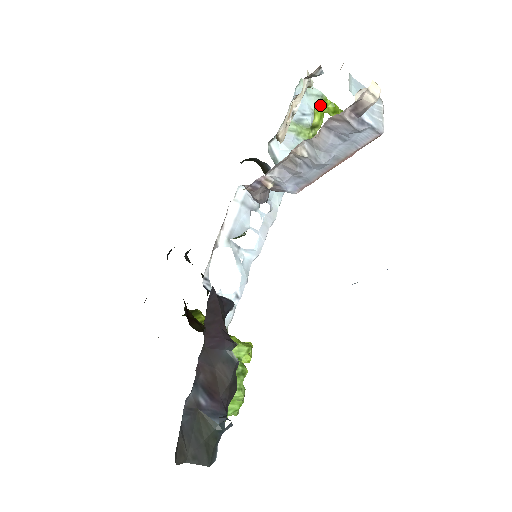
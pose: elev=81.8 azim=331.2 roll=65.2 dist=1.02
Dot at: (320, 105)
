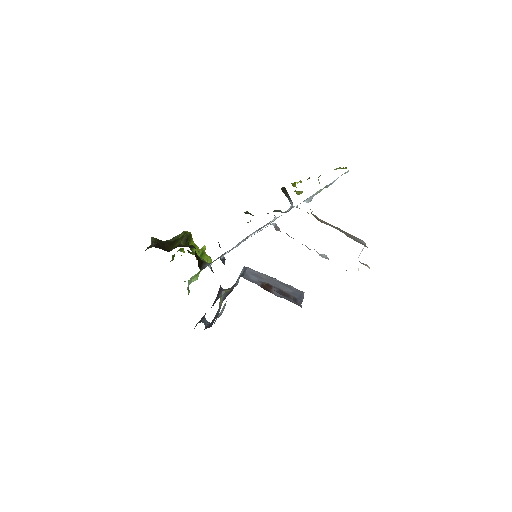
Dot at: occluded
